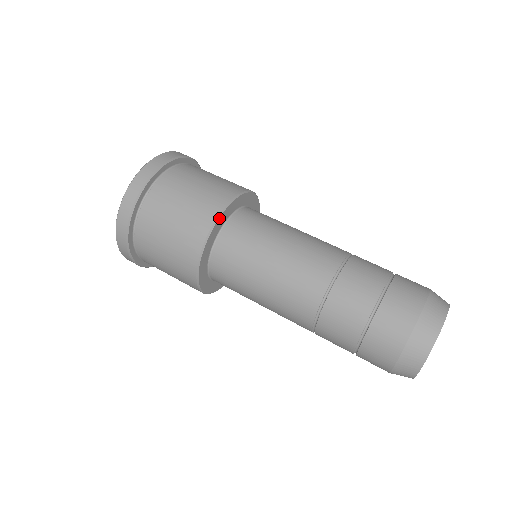
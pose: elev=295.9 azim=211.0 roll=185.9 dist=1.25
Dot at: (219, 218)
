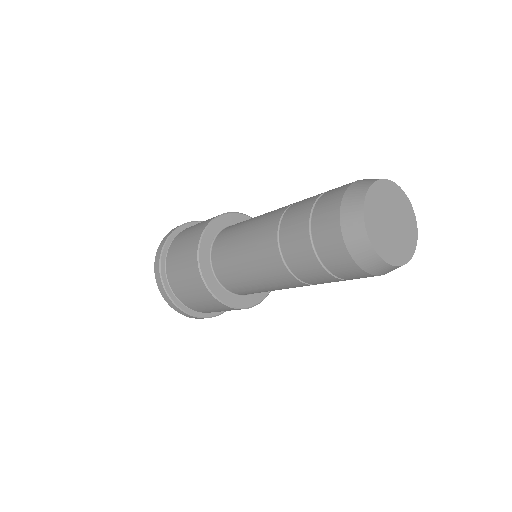
Dot at: (225, 215)
